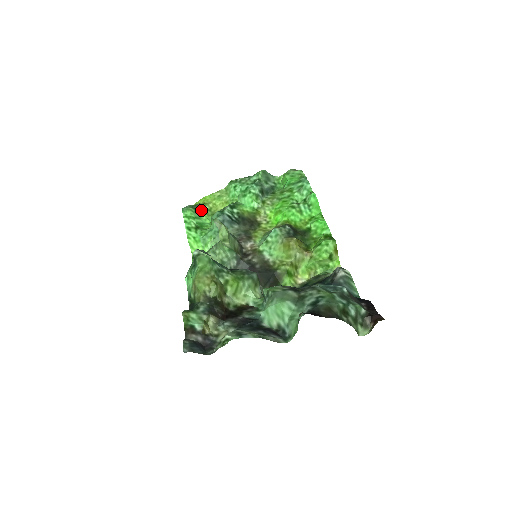
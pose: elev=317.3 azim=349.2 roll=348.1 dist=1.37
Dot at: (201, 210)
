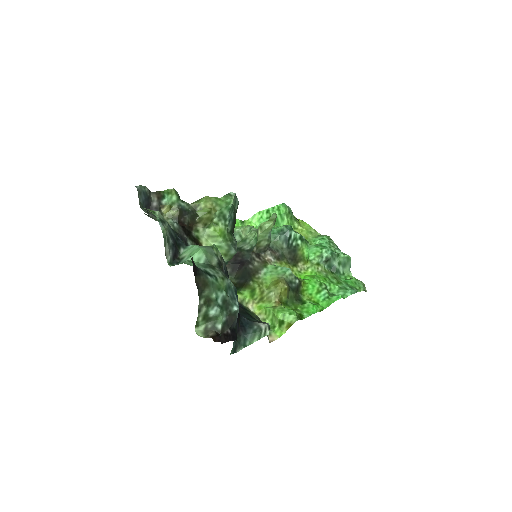
Dot at: (291, 220)
